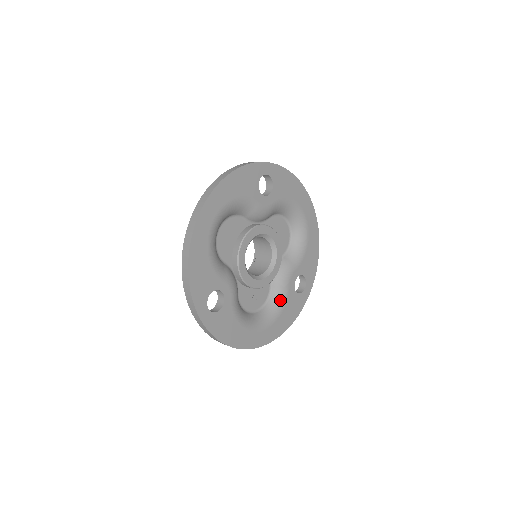
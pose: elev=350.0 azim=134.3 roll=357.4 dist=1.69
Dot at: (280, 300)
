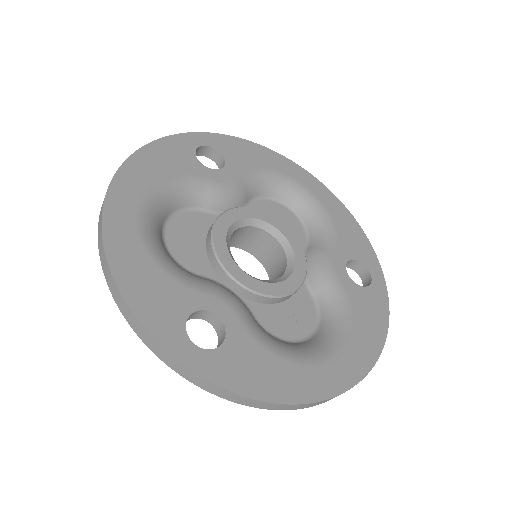
Dot at: (338, 305)
